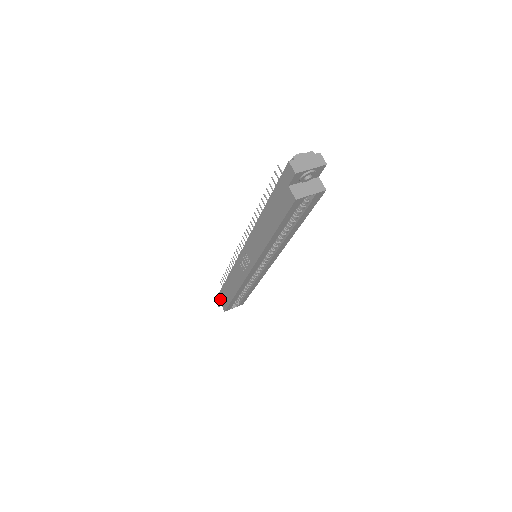
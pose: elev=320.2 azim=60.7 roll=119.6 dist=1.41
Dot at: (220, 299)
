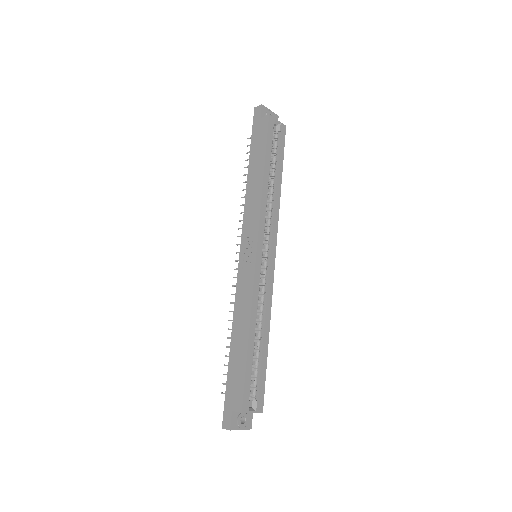
Dot at: (229, 402)
